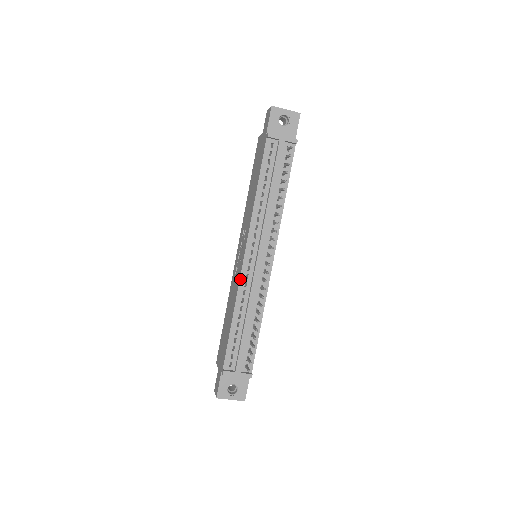
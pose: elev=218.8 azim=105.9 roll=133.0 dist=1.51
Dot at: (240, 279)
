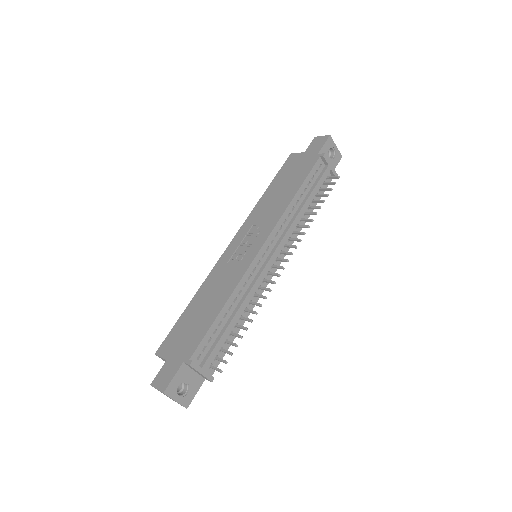
Dot at: (248, 269)
